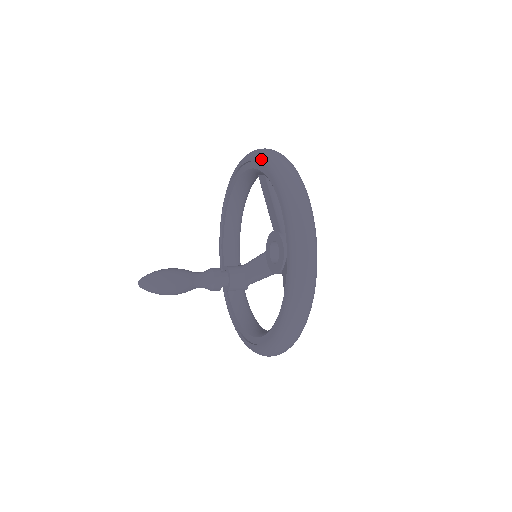
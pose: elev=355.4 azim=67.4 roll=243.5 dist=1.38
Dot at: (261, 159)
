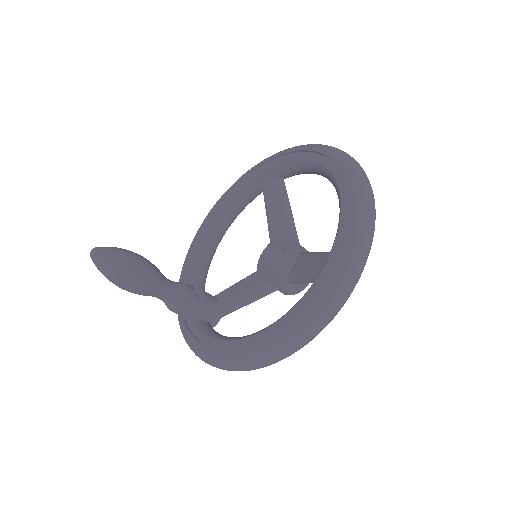
Dot at: (285, 150)
